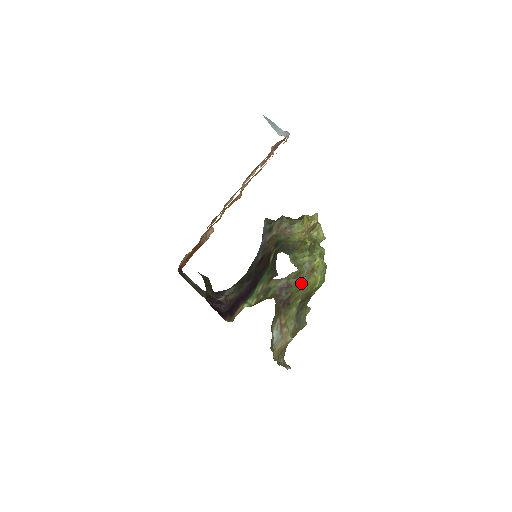
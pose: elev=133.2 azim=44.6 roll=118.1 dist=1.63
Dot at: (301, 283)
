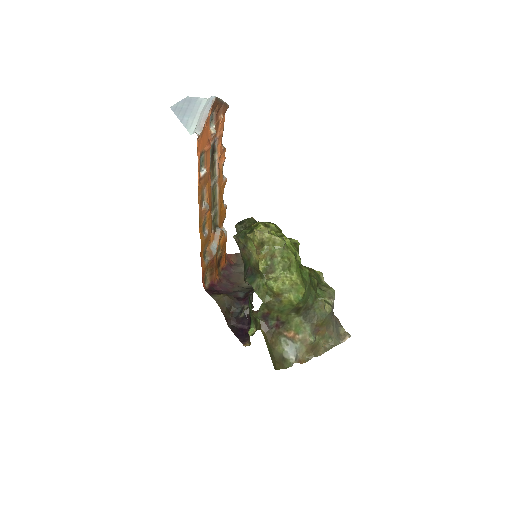
Dot at: (277, 308)
